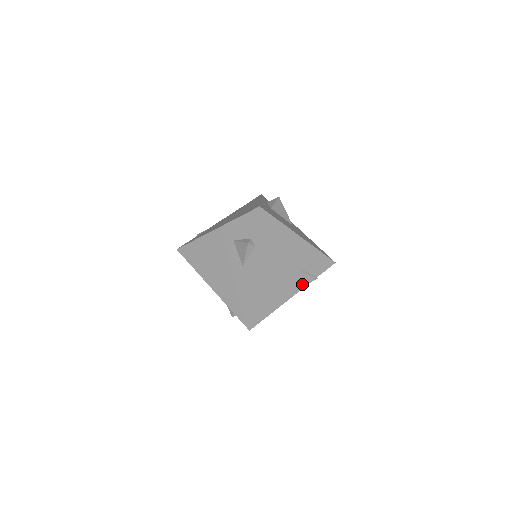
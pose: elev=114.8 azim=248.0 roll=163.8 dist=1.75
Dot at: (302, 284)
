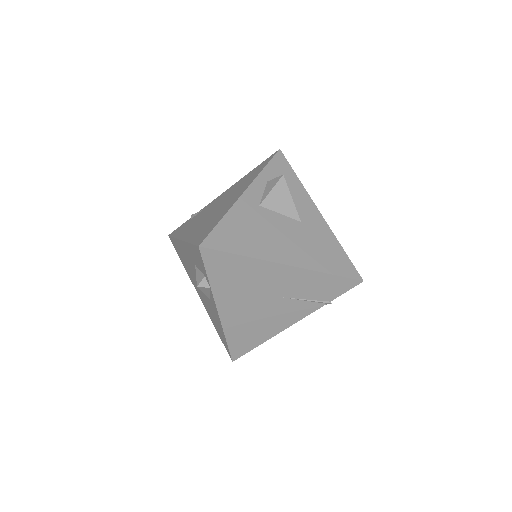
Dot at: (305, 312)
